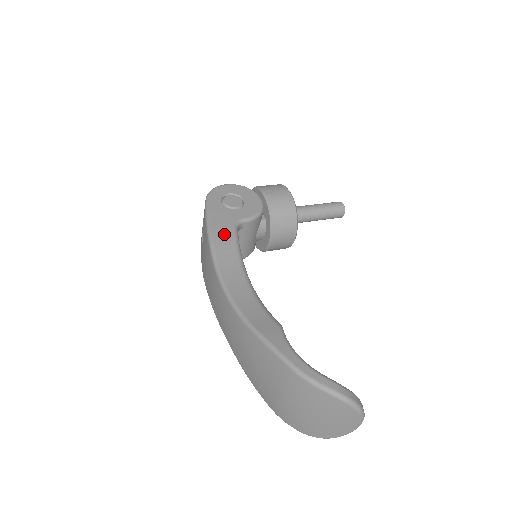
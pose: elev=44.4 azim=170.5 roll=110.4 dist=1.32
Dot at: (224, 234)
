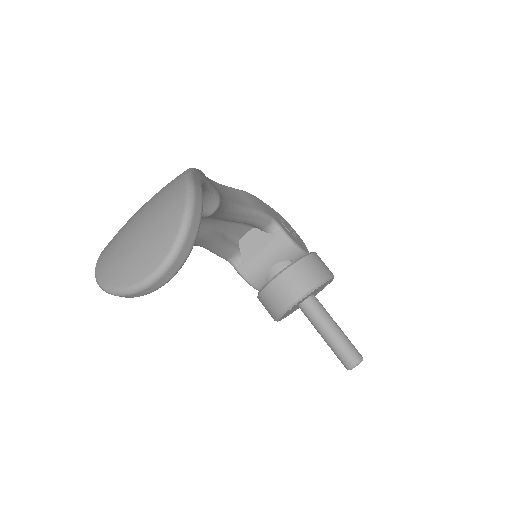
Dot at: (260, 204)
